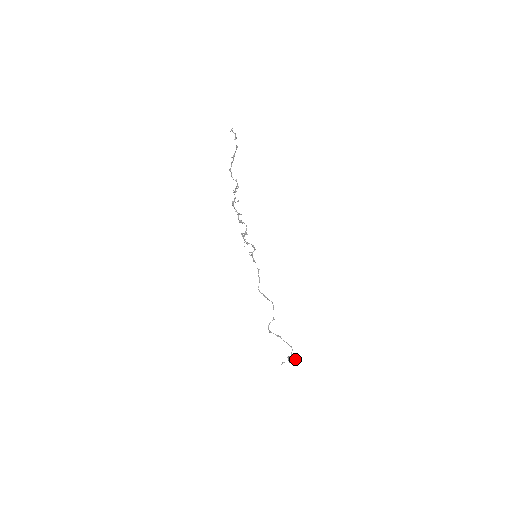
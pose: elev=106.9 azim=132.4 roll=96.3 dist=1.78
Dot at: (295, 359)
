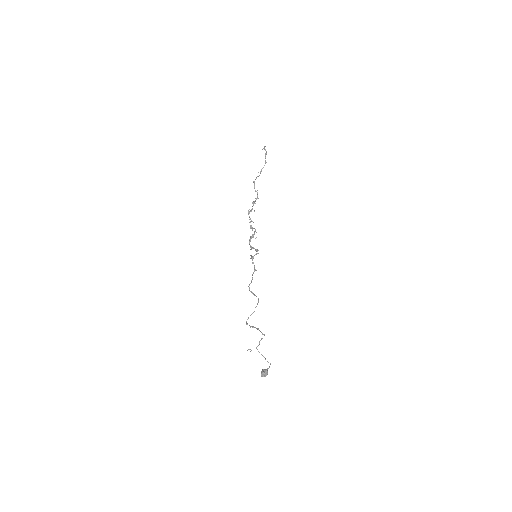
Dot at: occluded
